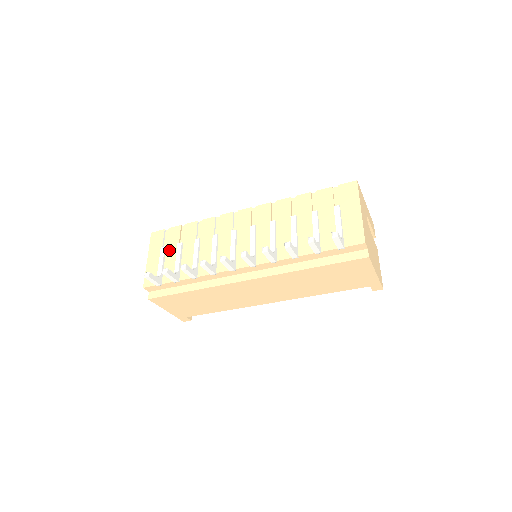
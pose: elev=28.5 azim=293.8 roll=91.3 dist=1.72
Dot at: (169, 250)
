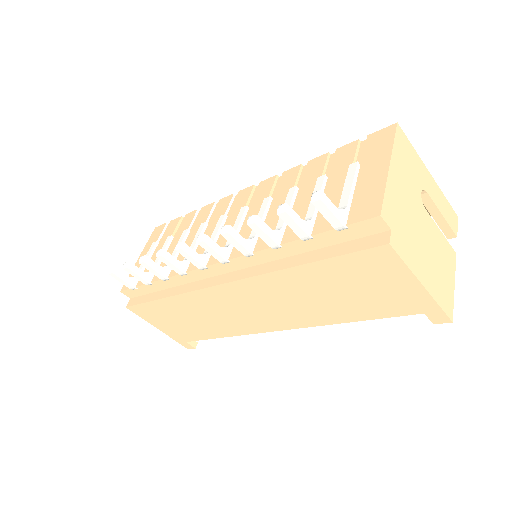
Dot at: (159, 246)
